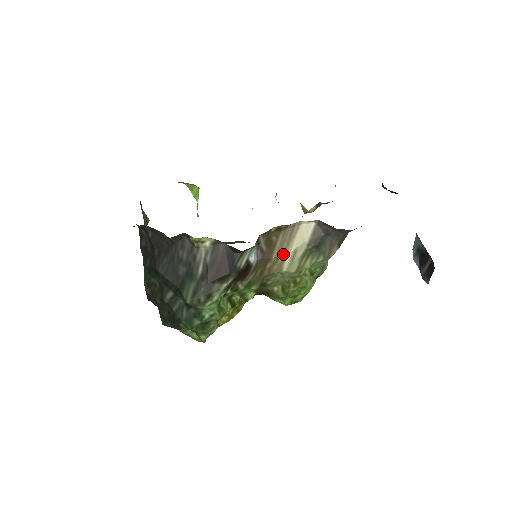
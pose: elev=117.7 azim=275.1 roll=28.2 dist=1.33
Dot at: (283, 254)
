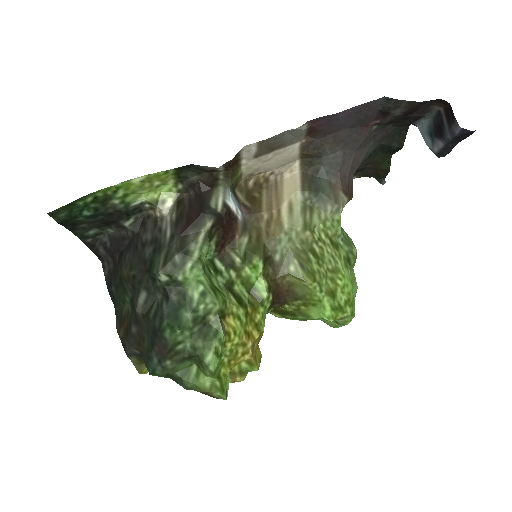
Dot at: (275, 208)
